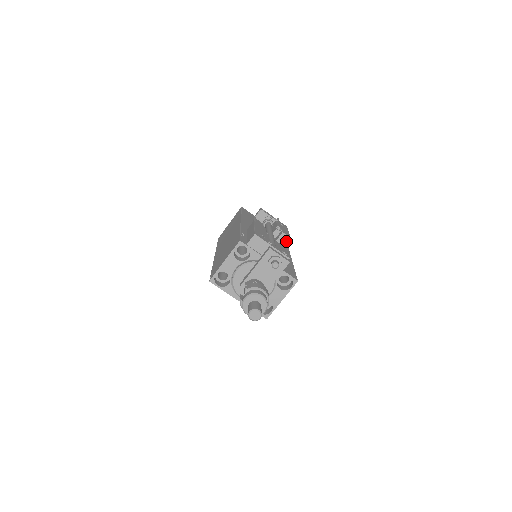
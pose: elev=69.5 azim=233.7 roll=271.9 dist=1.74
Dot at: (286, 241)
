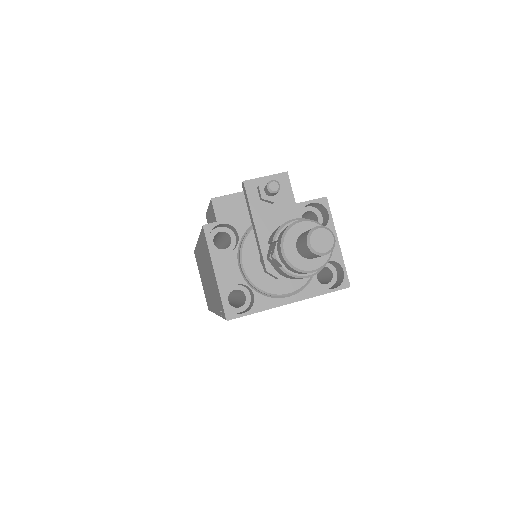
Dot at: occluded
